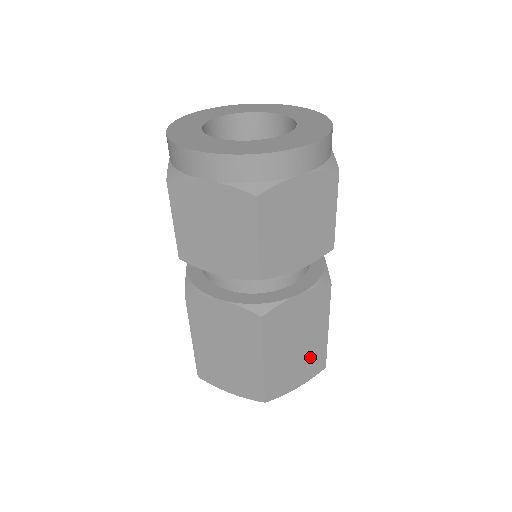
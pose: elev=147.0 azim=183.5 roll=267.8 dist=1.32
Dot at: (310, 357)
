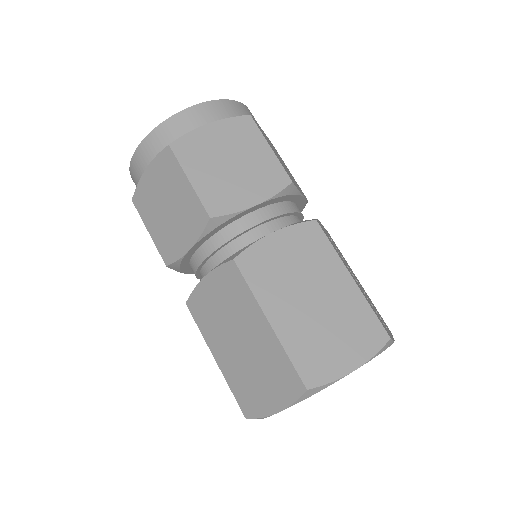
Dot at: (348, 319)
